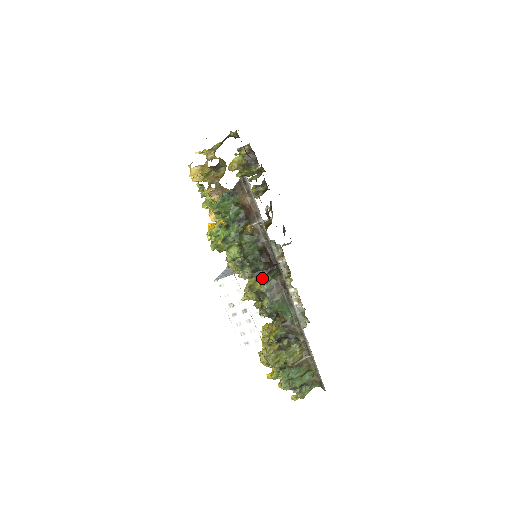
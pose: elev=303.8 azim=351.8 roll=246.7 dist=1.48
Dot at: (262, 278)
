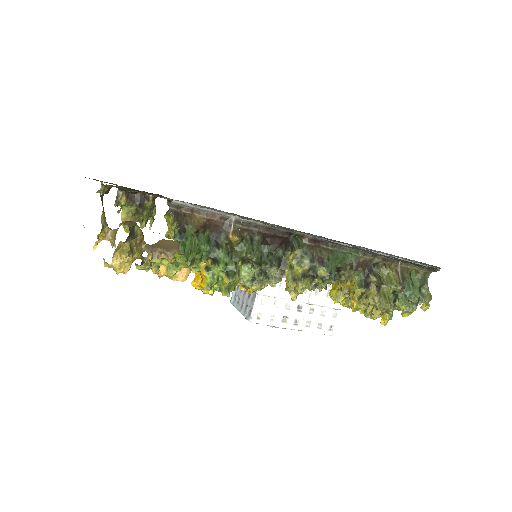
Dot at: (294, 260)
